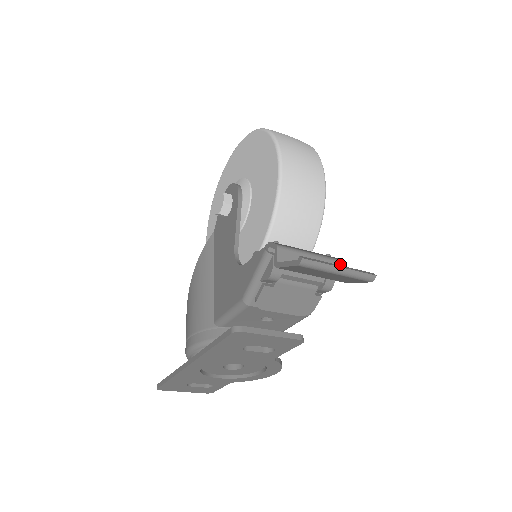
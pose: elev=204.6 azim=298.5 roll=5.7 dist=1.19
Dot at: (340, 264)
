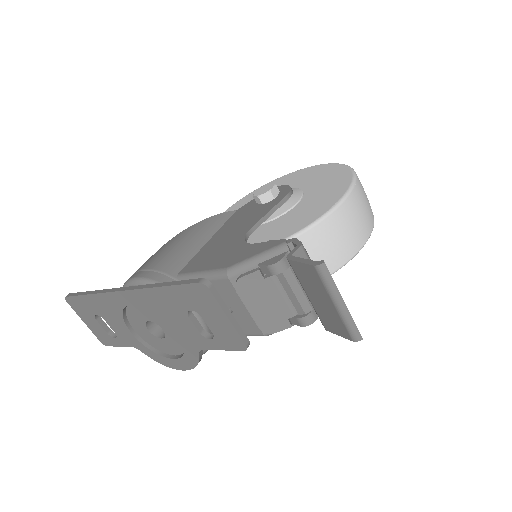
Dot at: occluded
